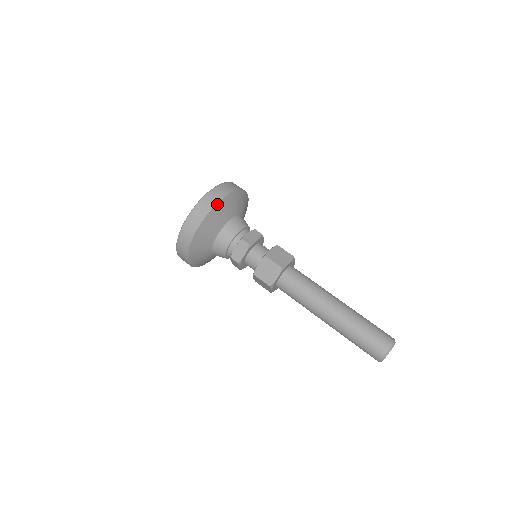
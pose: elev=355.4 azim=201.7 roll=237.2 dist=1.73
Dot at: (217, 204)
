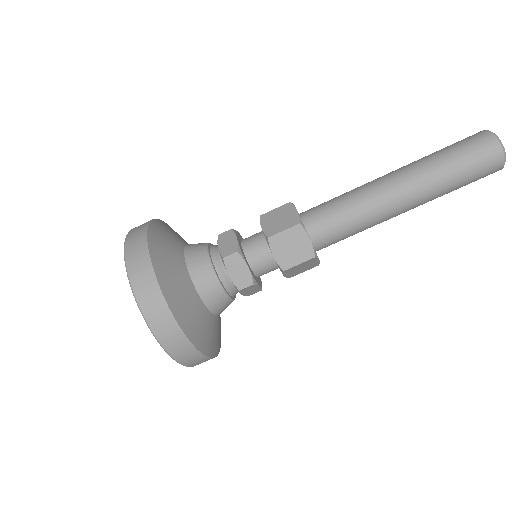
Dot at: (151, 261)
